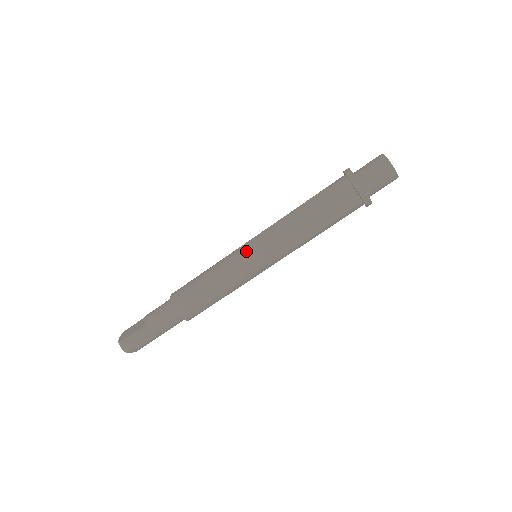
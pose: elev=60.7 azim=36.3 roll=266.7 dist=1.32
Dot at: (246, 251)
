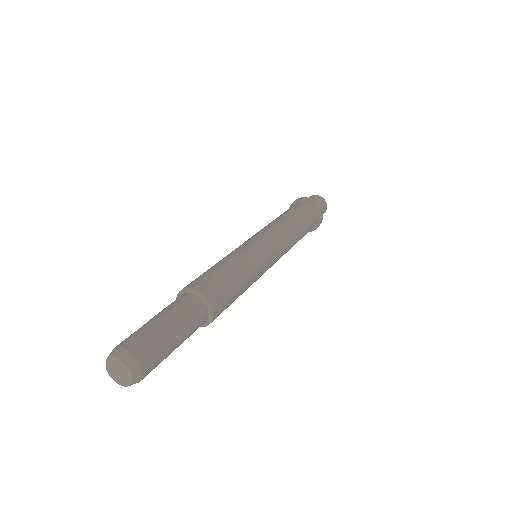
Dot at: (244, 242)
